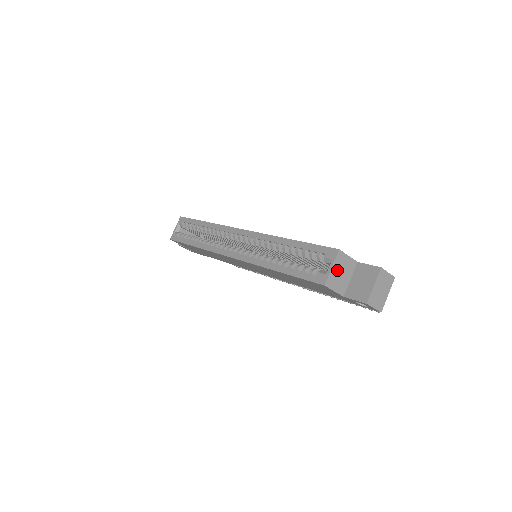
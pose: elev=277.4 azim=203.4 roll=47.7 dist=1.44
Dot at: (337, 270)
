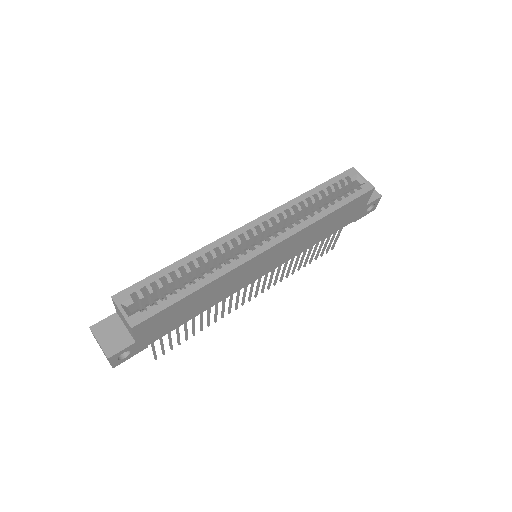
Dot at: occluded
